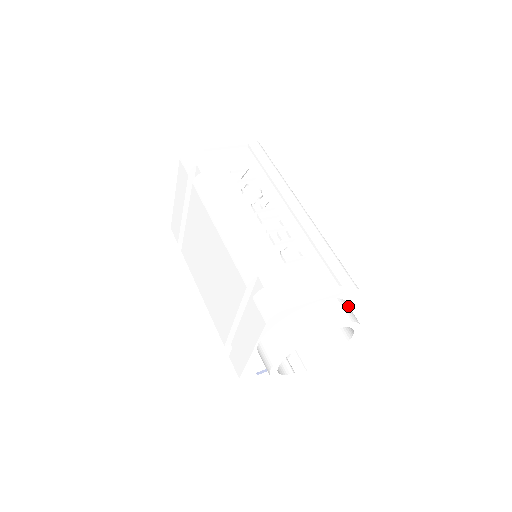
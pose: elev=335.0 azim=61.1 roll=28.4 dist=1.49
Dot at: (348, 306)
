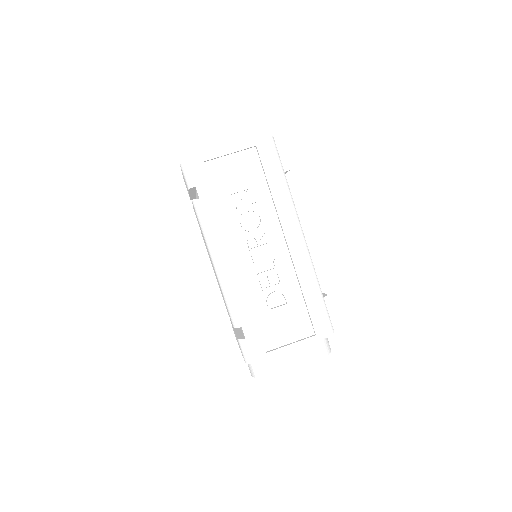
Dot at: (321, 340)
